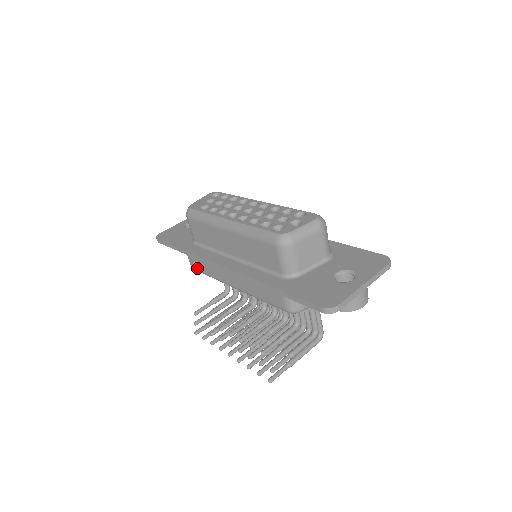
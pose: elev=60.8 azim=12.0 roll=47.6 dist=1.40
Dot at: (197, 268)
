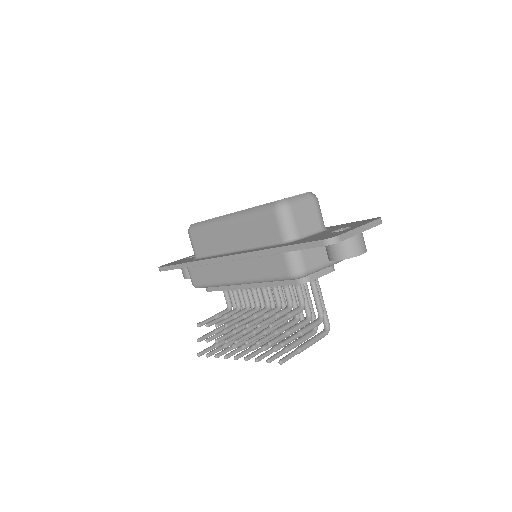
Dot at: (199, 282)
